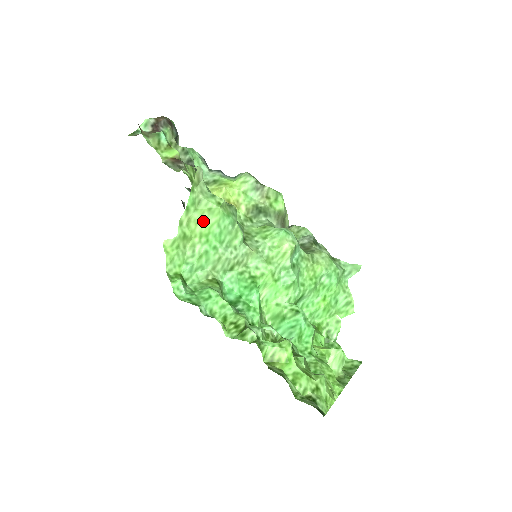
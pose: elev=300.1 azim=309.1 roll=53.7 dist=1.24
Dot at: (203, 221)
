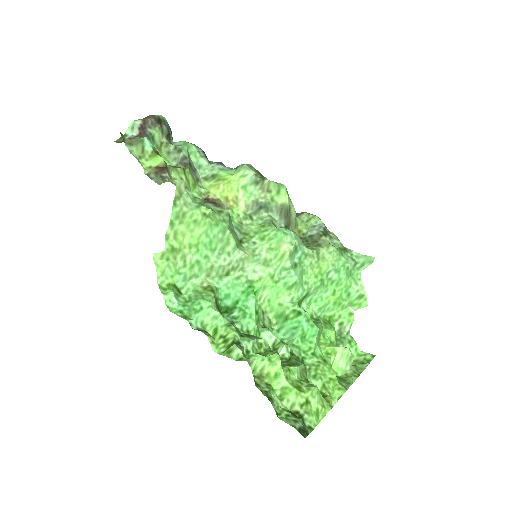
Dot at: (190, 232)
